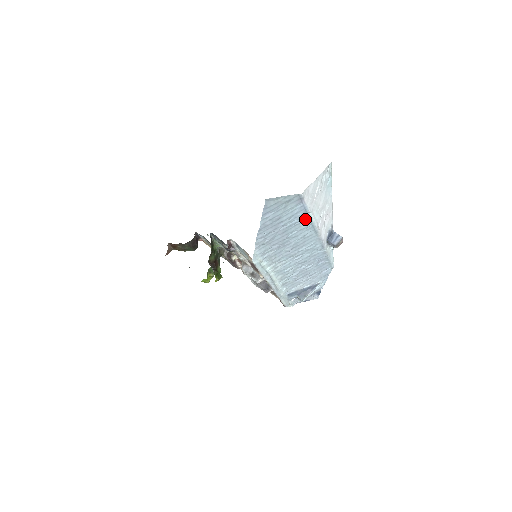
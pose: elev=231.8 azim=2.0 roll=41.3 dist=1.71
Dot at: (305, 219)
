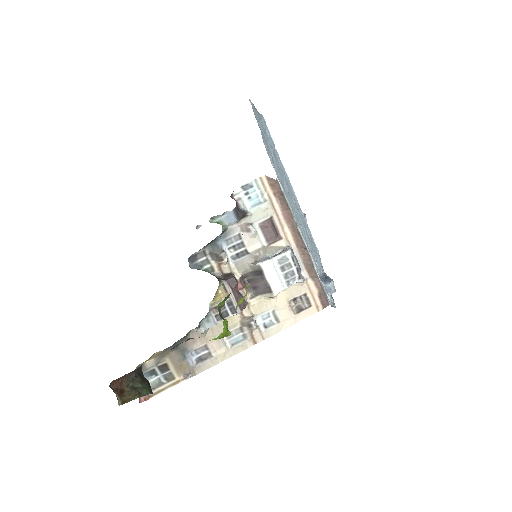
Dot at: (276, 154)
